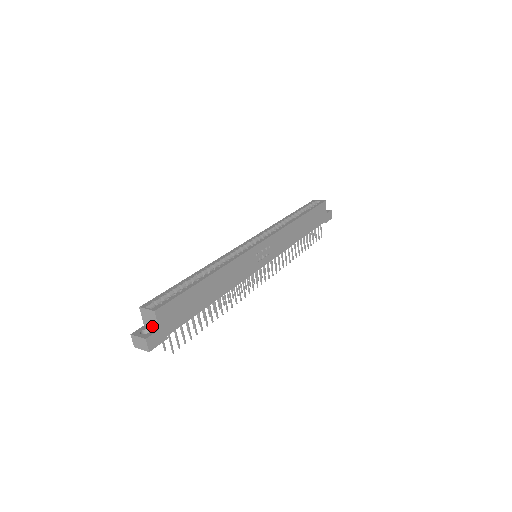
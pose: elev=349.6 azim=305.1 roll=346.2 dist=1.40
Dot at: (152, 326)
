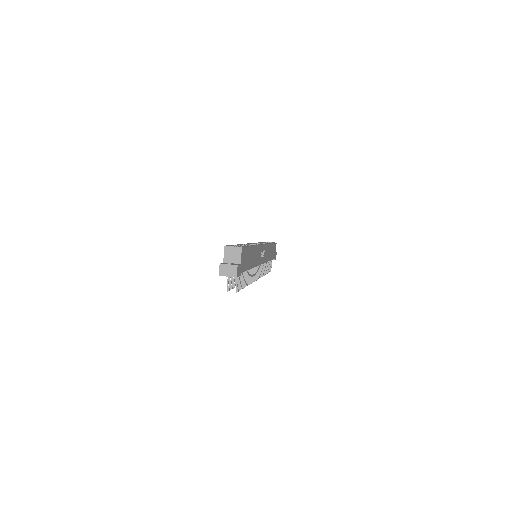
Dot at: (233, 262)
